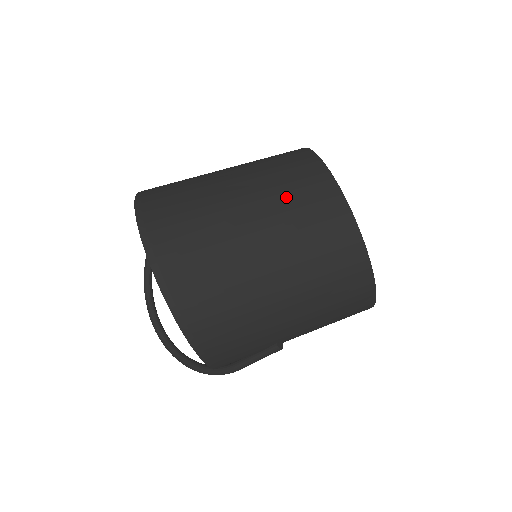
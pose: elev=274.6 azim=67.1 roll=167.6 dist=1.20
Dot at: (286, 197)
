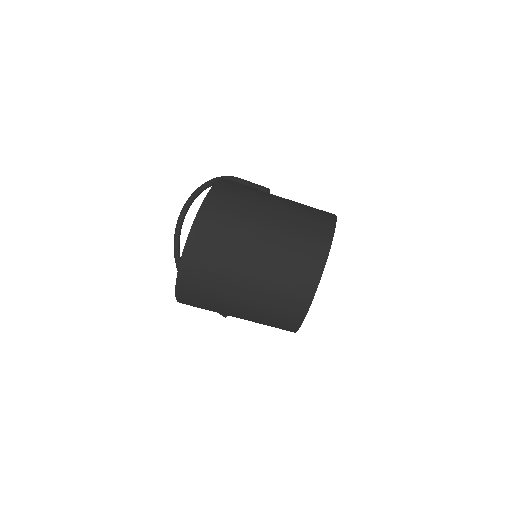
Dot at: (285, 267)
